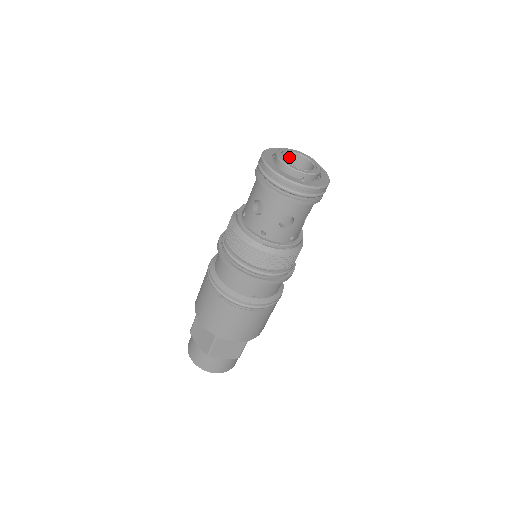
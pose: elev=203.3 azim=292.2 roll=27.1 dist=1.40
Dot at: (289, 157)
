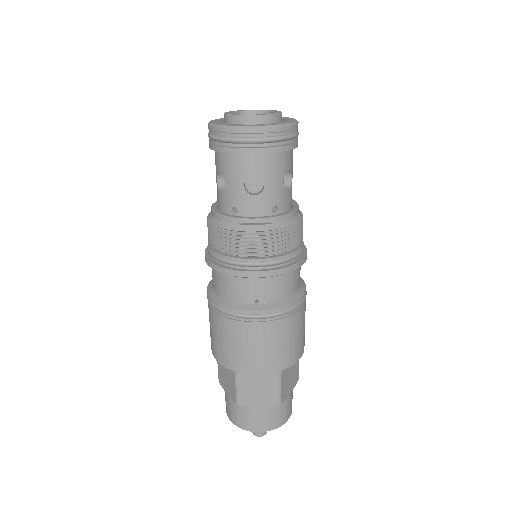
Dot at: occluded
